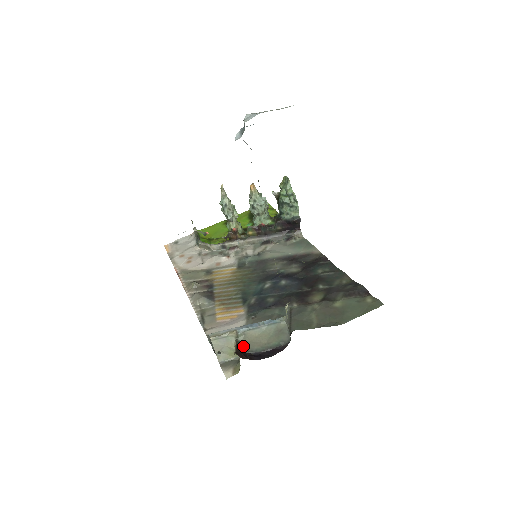
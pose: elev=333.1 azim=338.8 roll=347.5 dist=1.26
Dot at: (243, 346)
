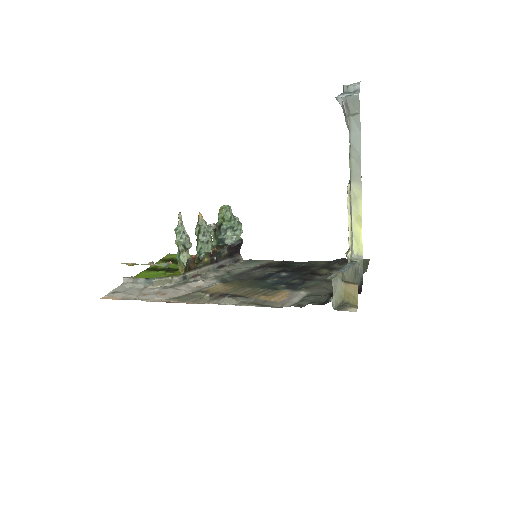
Dot at: occluded
